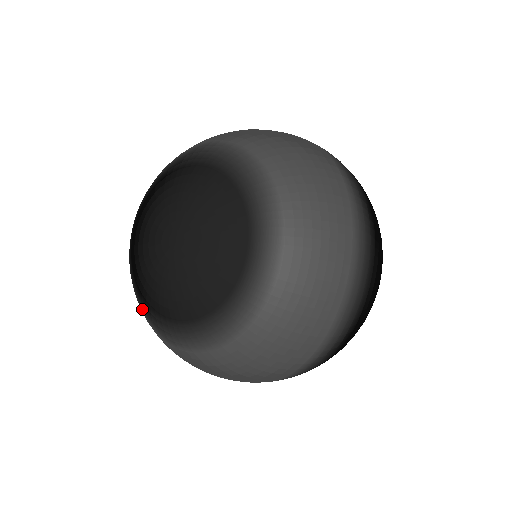
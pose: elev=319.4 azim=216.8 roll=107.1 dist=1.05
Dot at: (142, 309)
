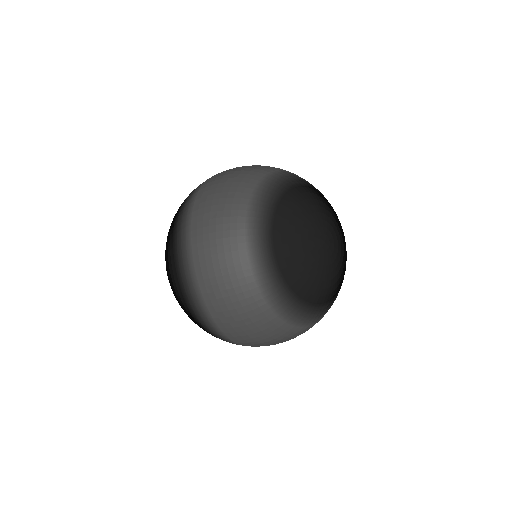
Dot at: occluded
